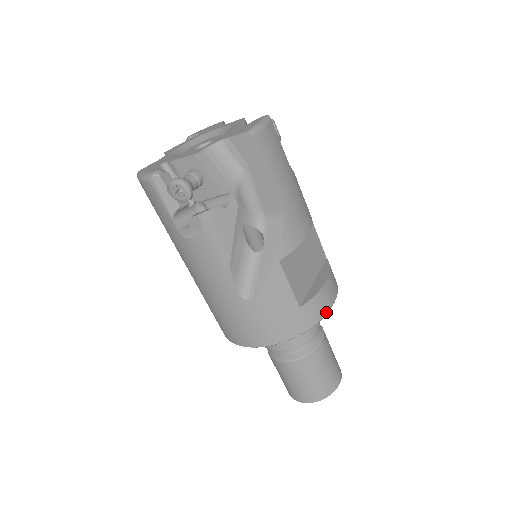
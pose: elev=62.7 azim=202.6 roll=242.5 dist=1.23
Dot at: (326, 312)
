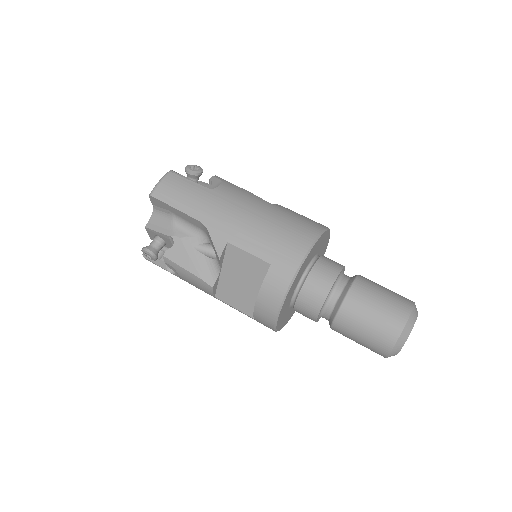
Dot at: occluded
